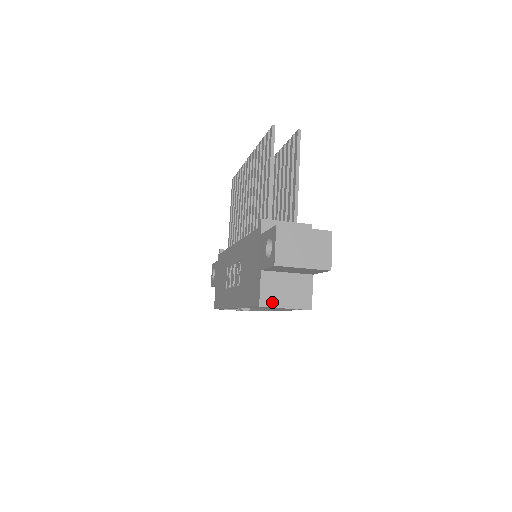
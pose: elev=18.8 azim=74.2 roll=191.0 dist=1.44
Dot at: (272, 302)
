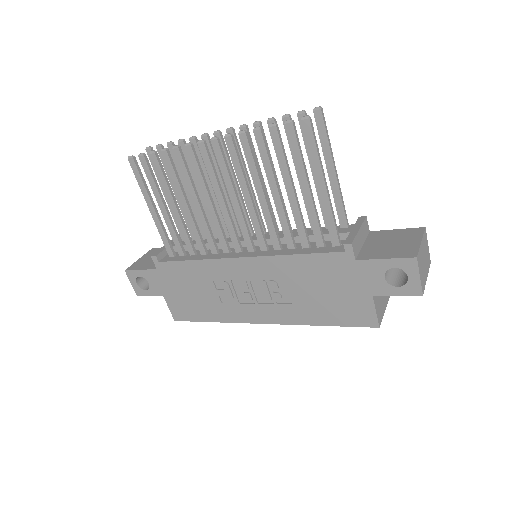
Dot at: (381, 315)
